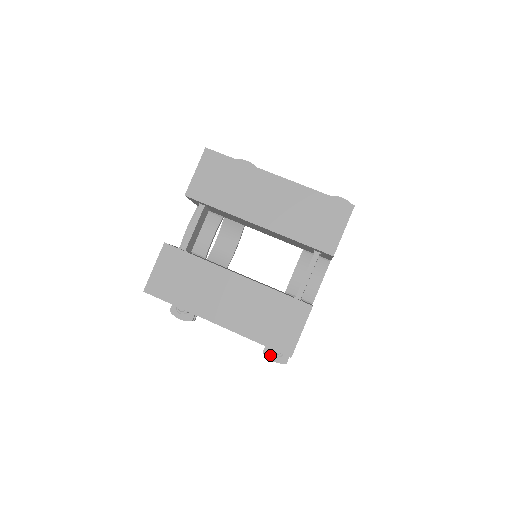
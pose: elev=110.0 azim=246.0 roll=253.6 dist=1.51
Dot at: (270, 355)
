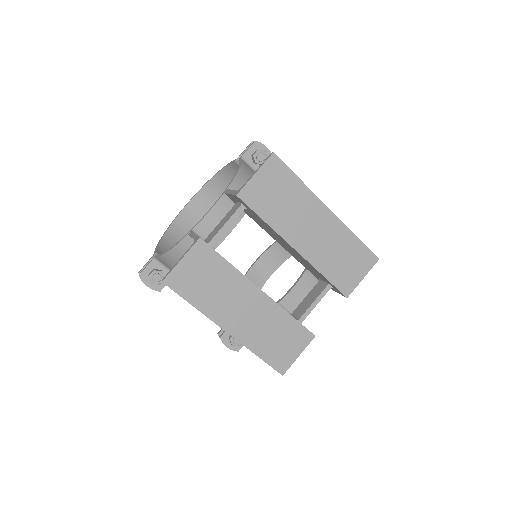
Dot at: (226, 341)
